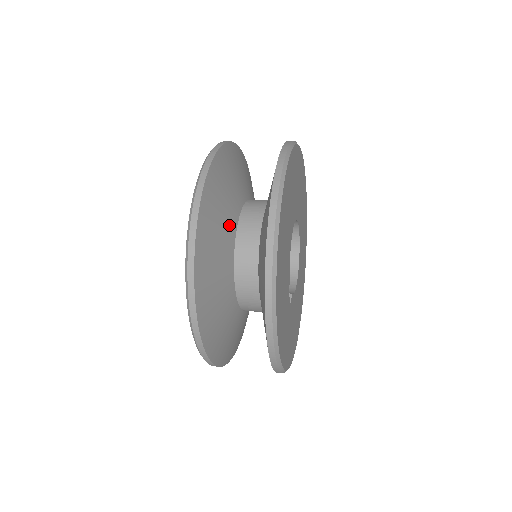
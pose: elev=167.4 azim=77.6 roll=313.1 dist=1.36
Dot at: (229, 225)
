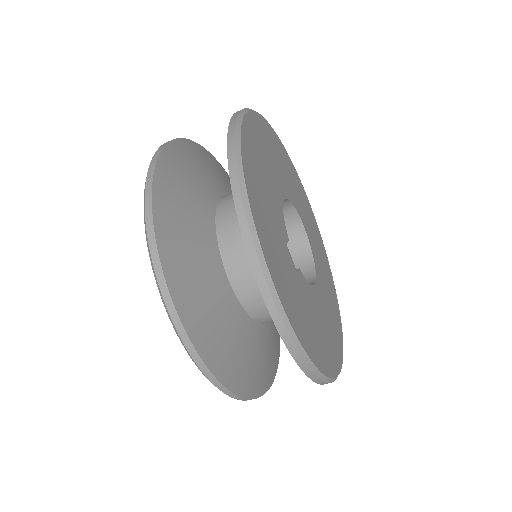
Dot at: (208, 189)
